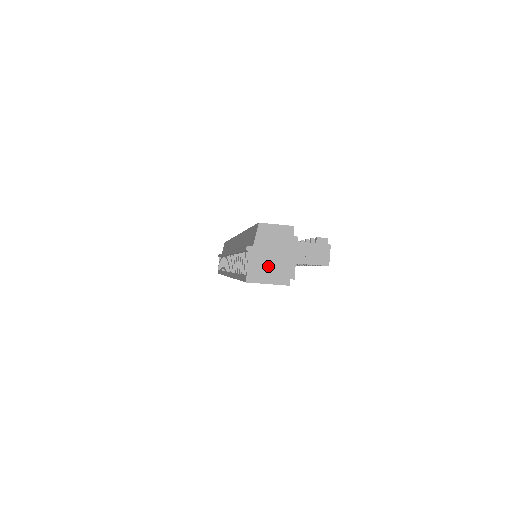
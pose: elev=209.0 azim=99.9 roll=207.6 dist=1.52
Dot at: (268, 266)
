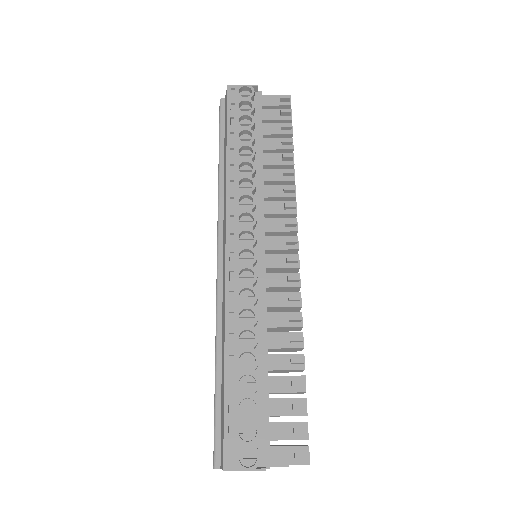
Dot at: occluded
